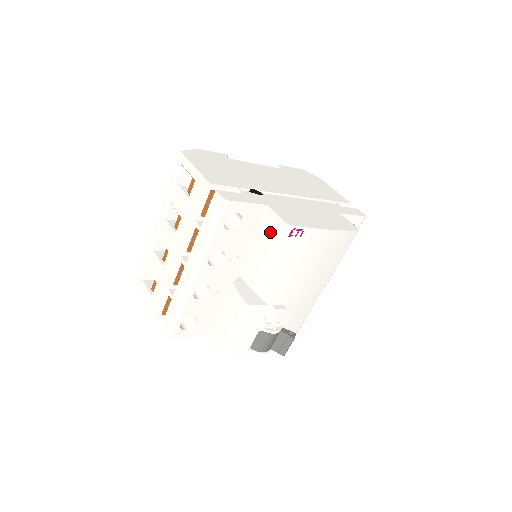
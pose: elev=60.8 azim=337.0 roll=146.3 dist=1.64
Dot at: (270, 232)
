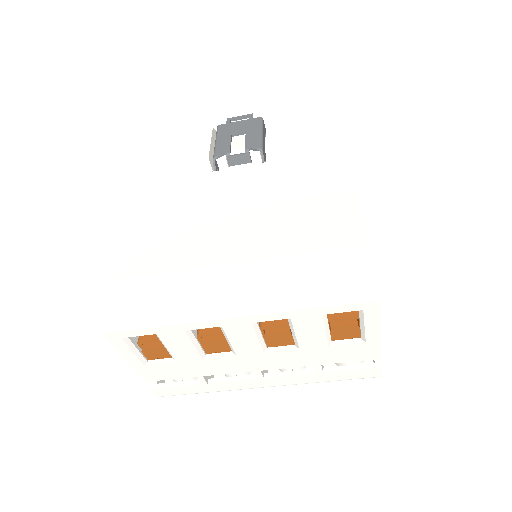
Dot at: occluded
